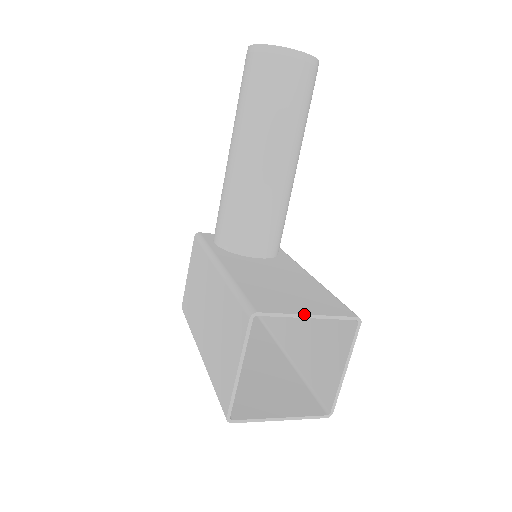
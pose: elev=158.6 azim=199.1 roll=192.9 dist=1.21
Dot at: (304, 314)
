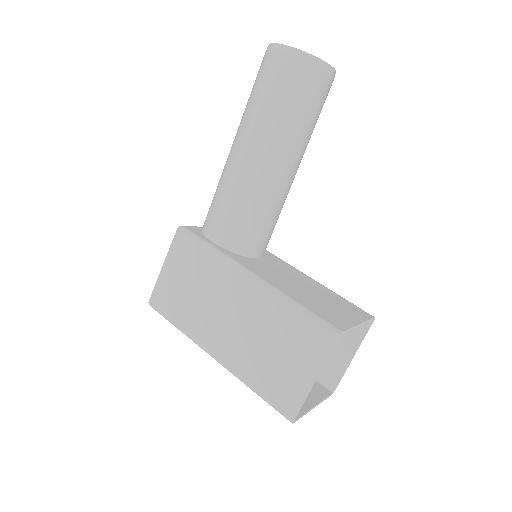
Dot at: (358, 324)
